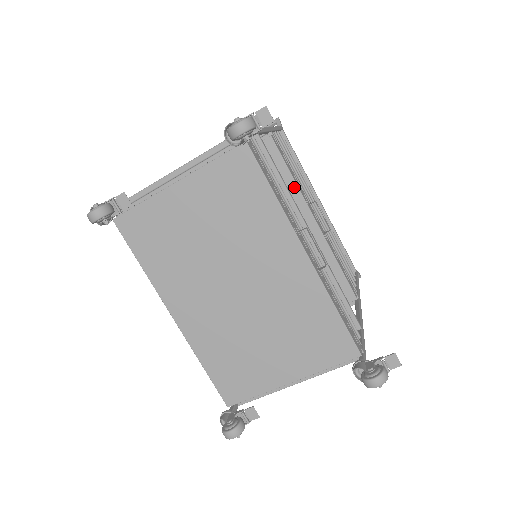
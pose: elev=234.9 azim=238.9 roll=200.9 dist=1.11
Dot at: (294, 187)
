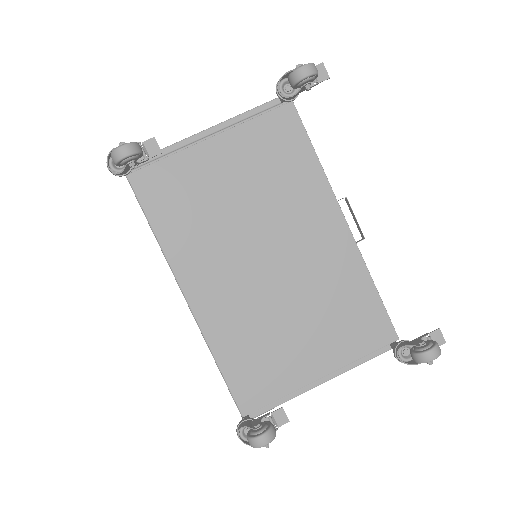
Dot at: occluded
